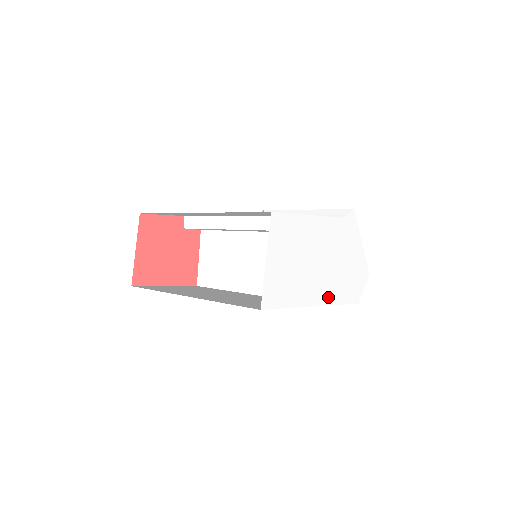
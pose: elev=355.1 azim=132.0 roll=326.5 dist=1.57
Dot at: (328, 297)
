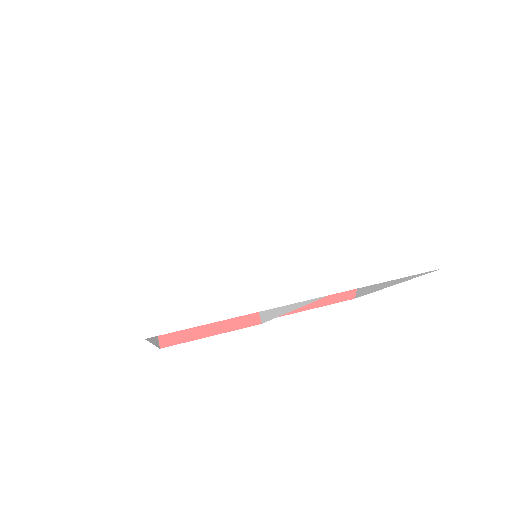
Dot at: (335, 277)
